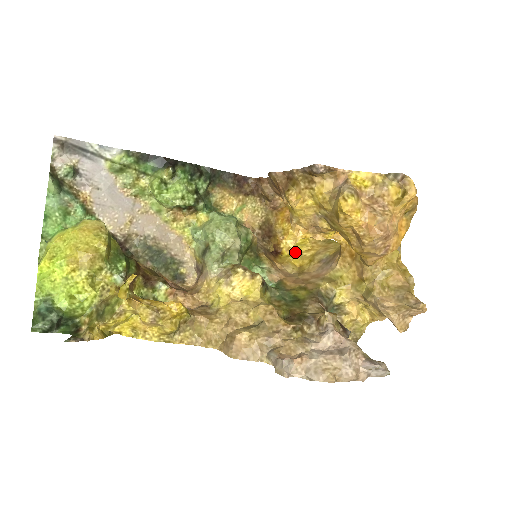
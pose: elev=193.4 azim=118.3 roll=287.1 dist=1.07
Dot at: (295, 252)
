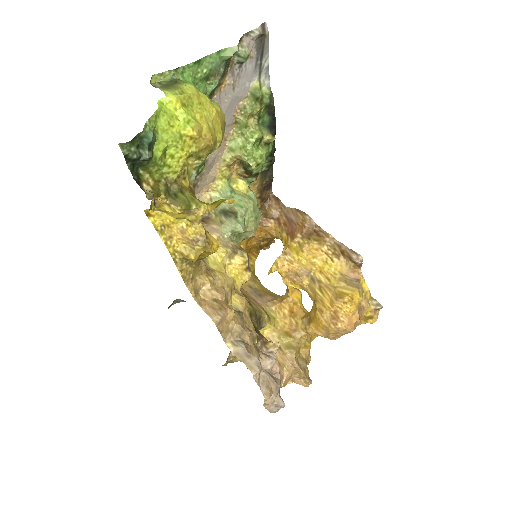
Dot at: occluded
